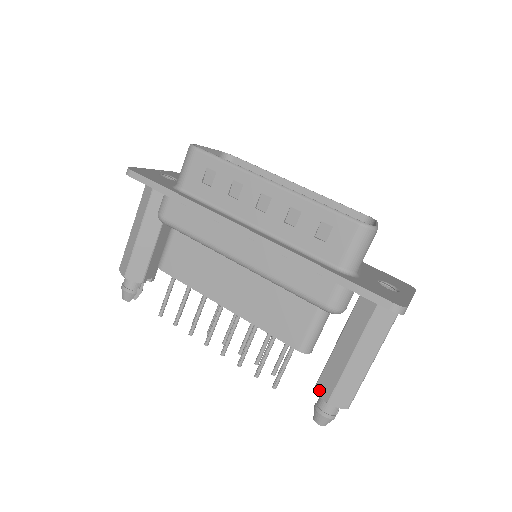
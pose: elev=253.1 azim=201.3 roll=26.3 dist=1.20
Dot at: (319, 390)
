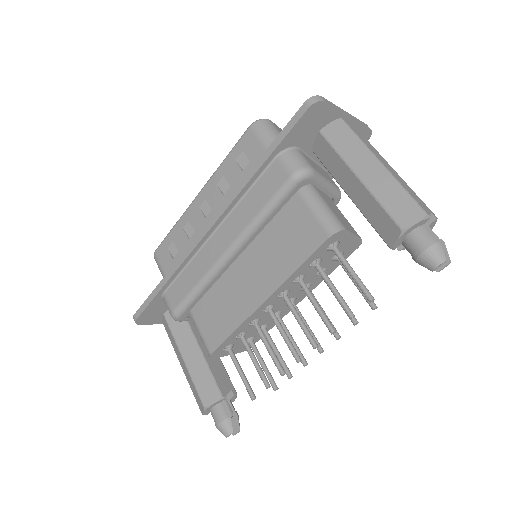
Dot at: (390, 240)
